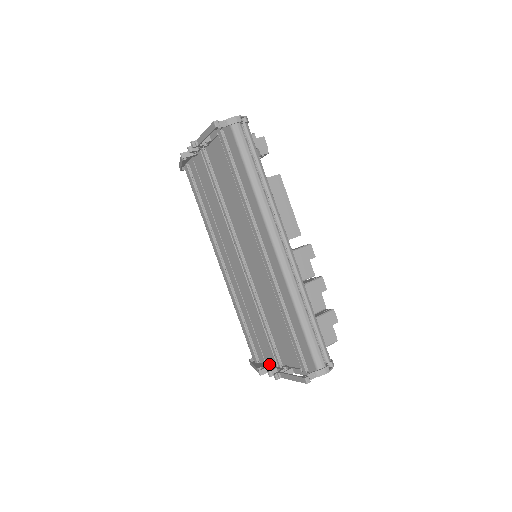
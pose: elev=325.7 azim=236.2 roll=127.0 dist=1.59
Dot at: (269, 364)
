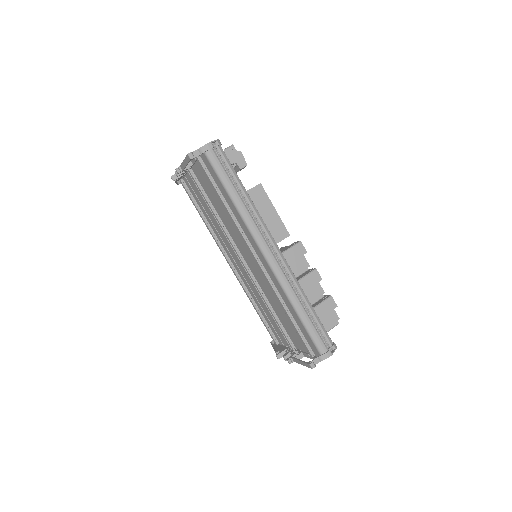
Dot at: (285, 348)
